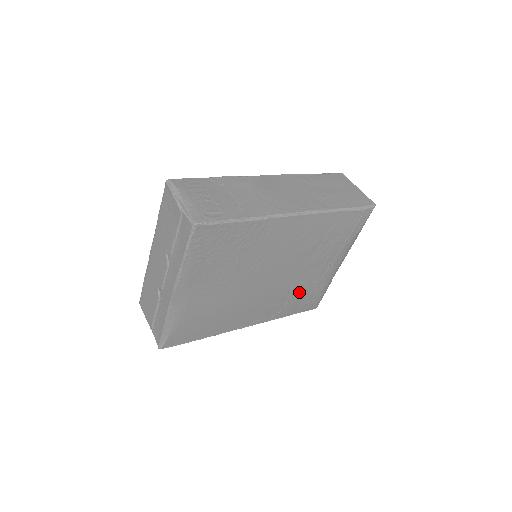
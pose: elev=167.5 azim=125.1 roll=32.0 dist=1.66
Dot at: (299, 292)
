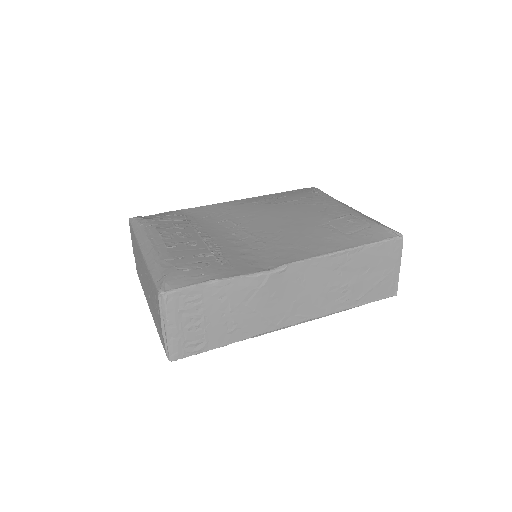
Dot at: occluded
